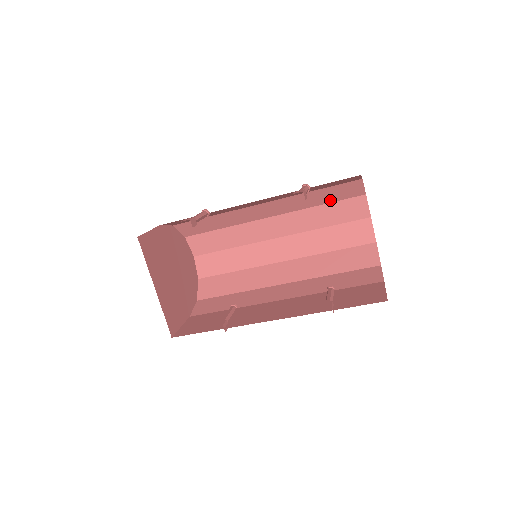
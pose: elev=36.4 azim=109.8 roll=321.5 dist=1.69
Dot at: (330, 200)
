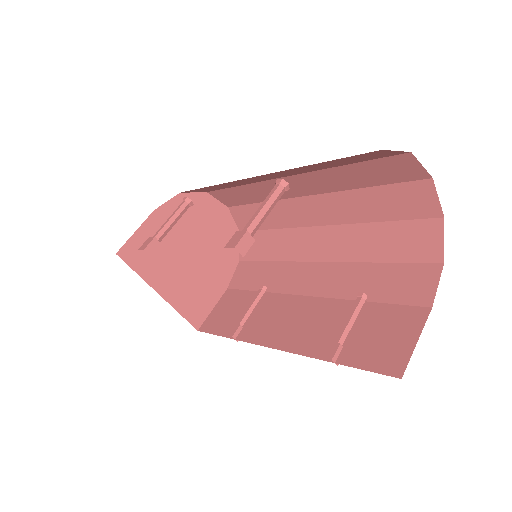
Dot at: (354, 161)
